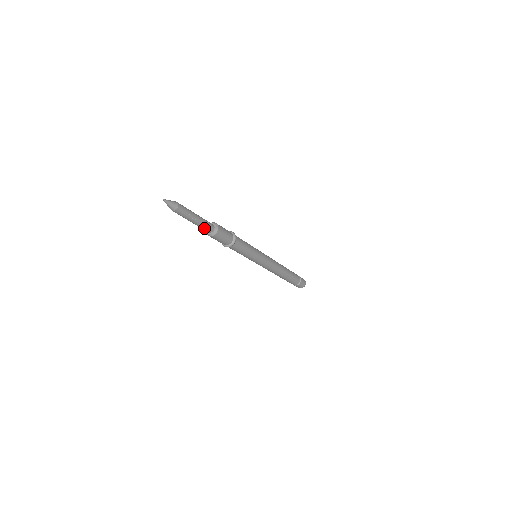
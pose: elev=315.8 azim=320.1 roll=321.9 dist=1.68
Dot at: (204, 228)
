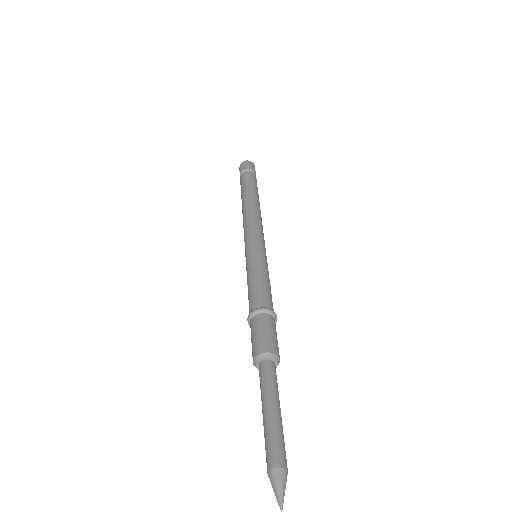
Dot at: occluded
